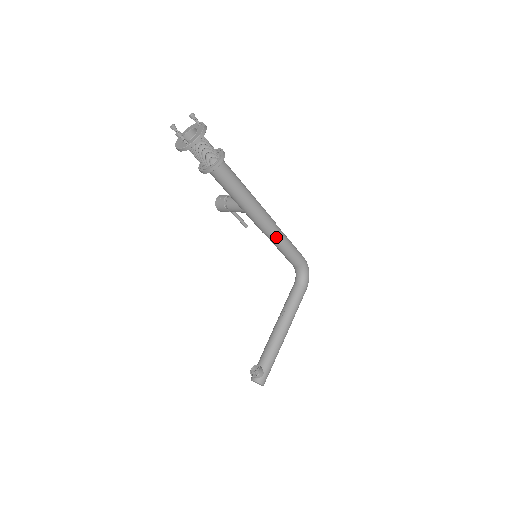
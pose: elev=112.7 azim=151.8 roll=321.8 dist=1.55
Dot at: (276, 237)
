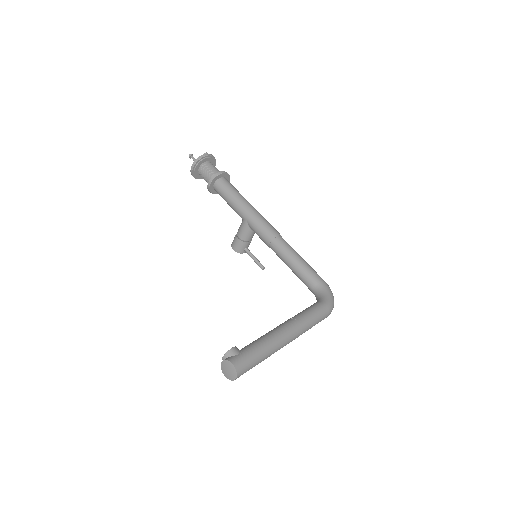
Dot at: (281, 245)
